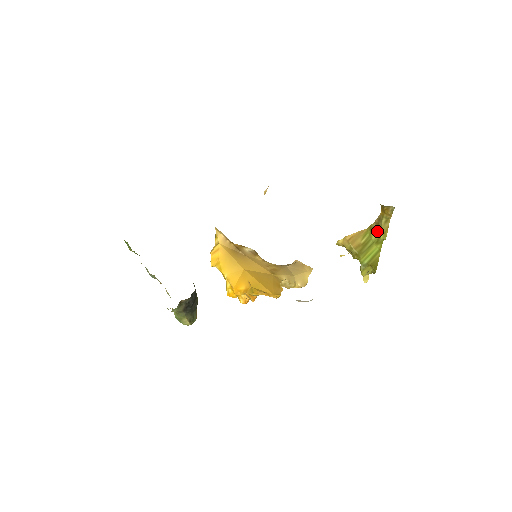
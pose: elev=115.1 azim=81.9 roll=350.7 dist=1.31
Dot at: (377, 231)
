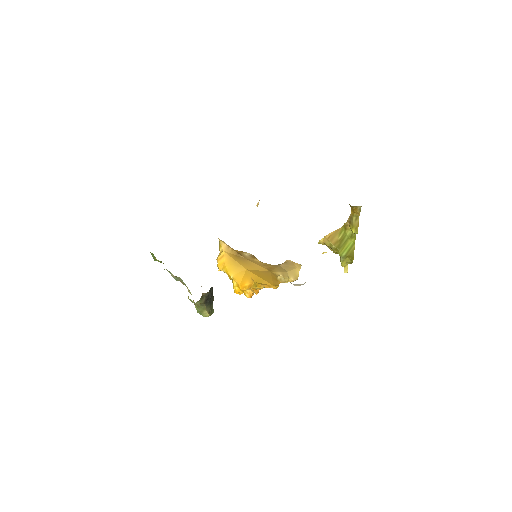
Dot at: (350, 228)
